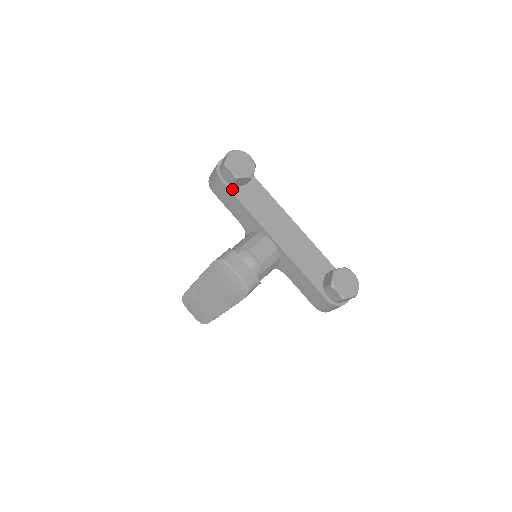
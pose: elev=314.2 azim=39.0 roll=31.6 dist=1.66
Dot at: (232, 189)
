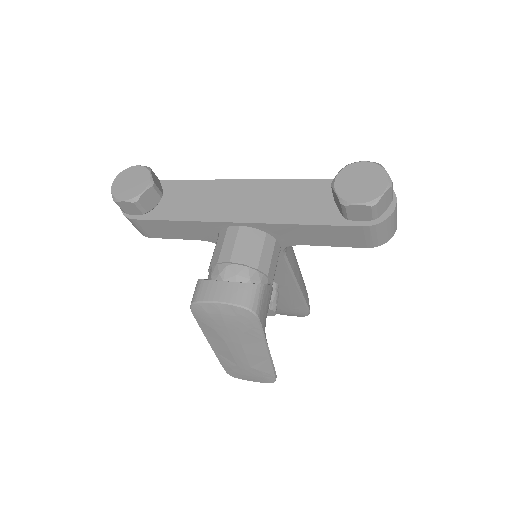
Dot at: (152, 216)
